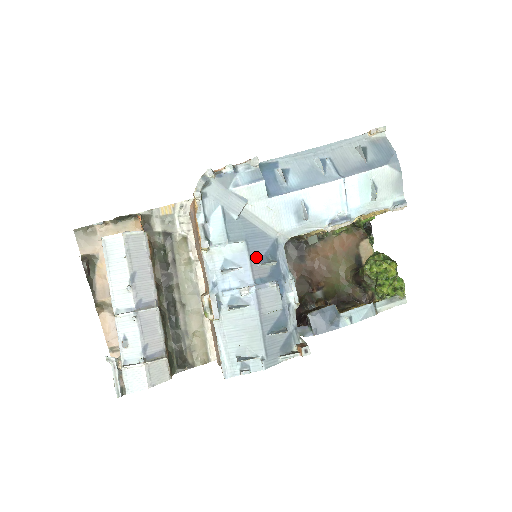
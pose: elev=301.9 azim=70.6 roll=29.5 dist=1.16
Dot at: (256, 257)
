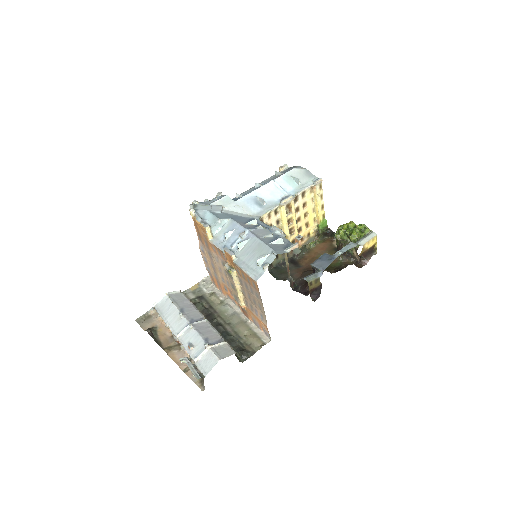
Dot at: (242, 223)
